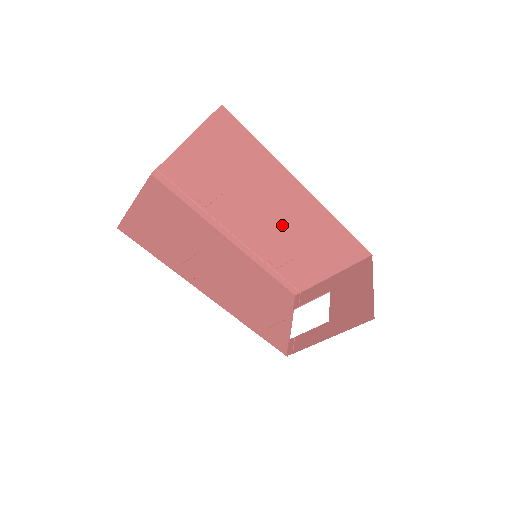
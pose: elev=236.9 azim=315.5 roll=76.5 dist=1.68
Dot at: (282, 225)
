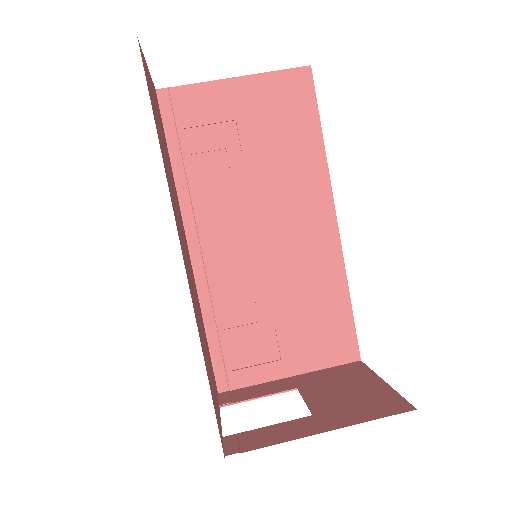
Dot at: (277, 259)
